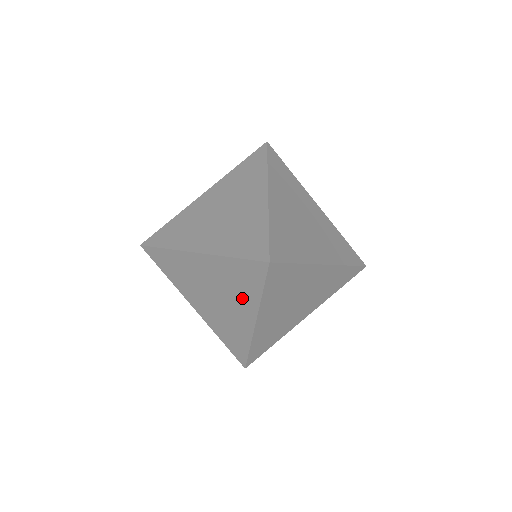
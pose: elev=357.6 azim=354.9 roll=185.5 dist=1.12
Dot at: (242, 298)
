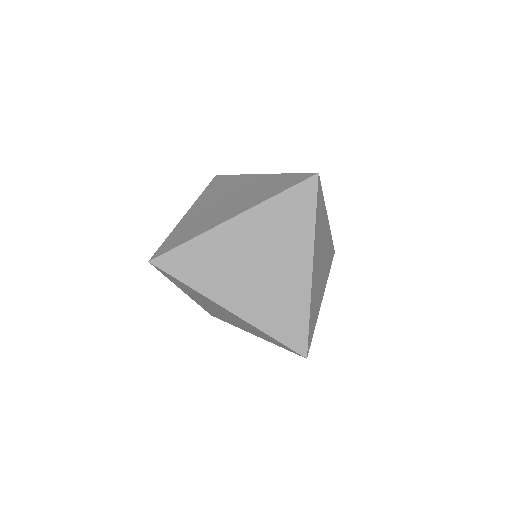
Dot at: (252, 199)
